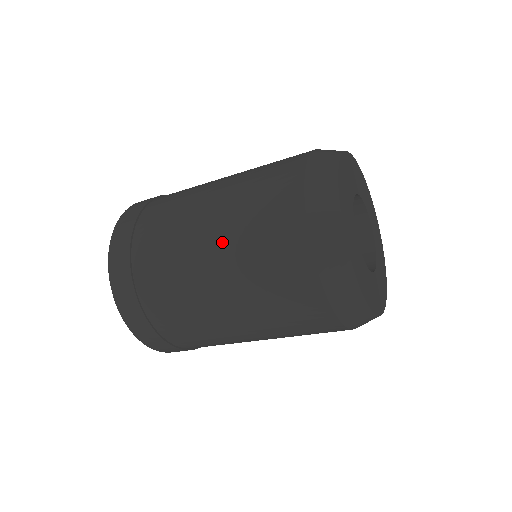
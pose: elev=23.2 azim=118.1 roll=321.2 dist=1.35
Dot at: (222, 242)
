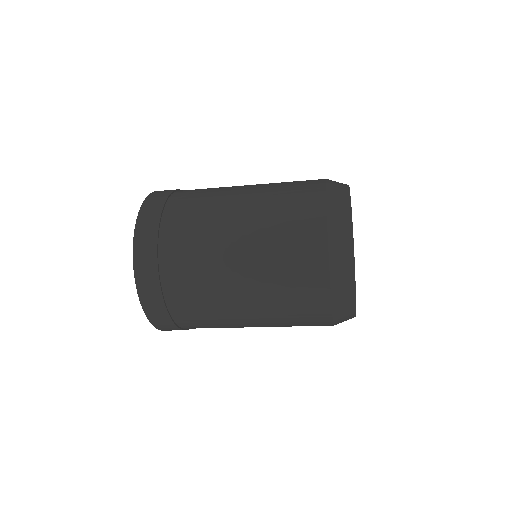
Dot at: (254, 197)
